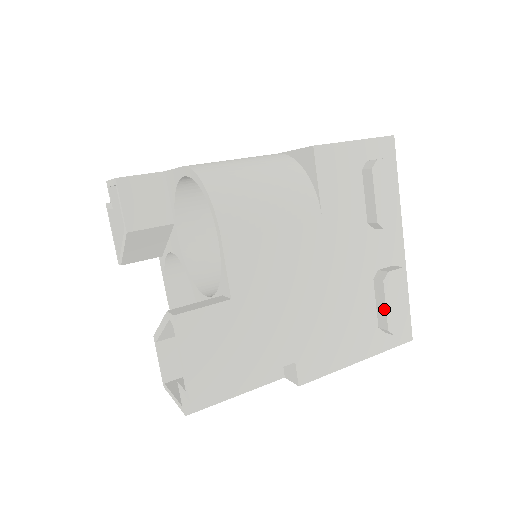
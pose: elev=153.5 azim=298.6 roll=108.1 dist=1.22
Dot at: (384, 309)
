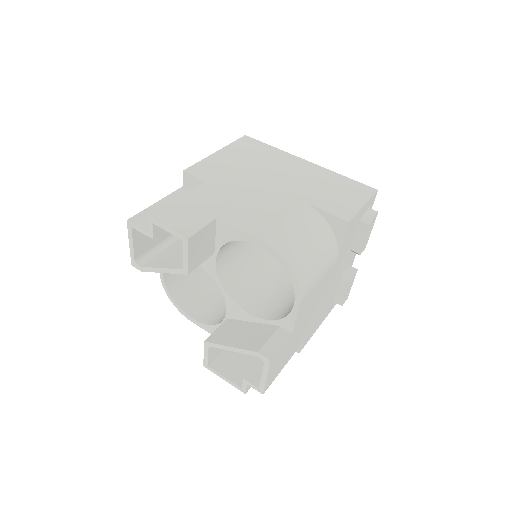
Dot at: (343, 295)
